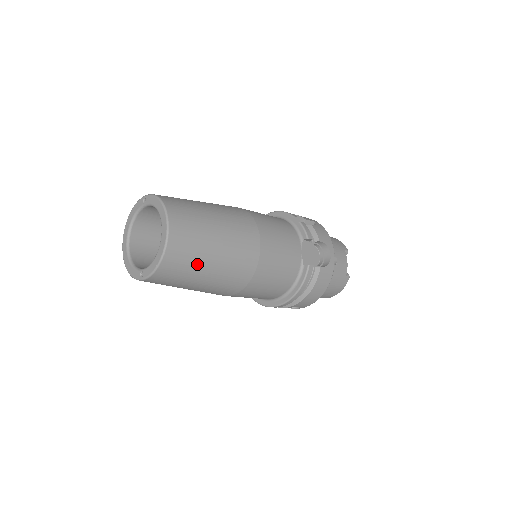
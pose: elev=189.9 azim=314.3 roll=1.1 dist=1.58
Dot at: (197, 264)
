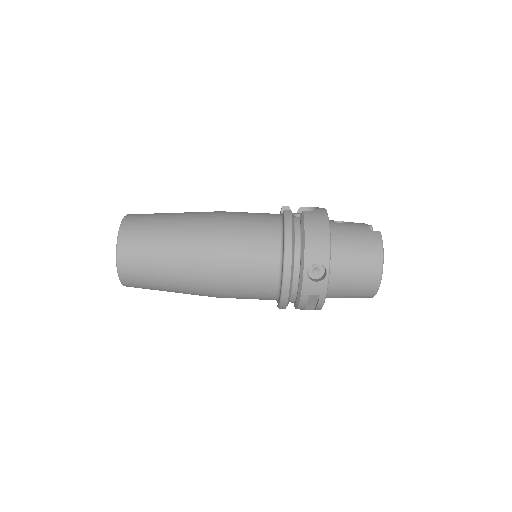
Dot at: (154, 226)
